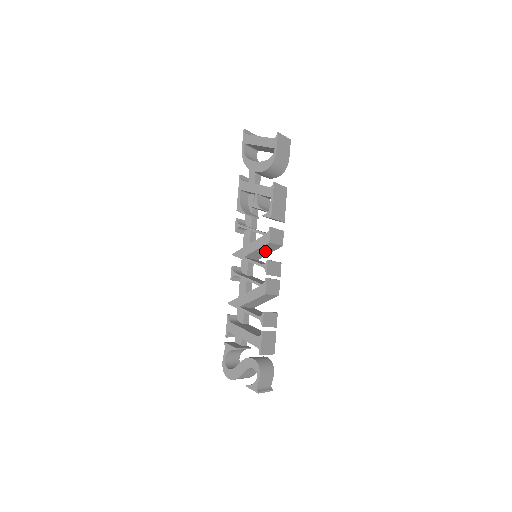
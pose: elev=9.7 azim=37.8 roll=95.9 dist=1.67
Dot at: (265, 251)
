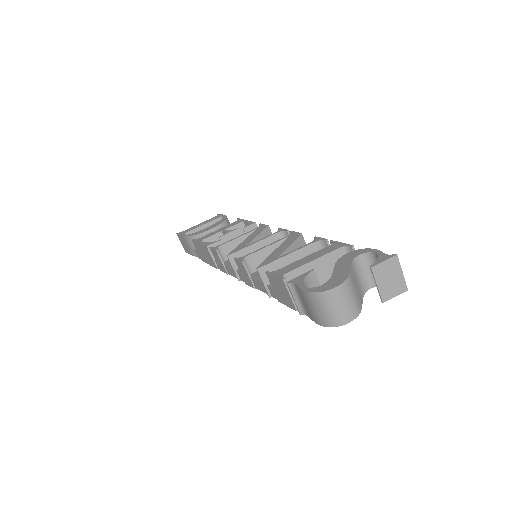
Dot at: occluded
